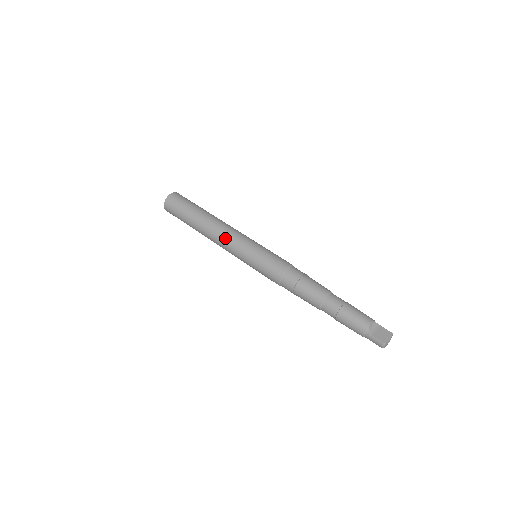
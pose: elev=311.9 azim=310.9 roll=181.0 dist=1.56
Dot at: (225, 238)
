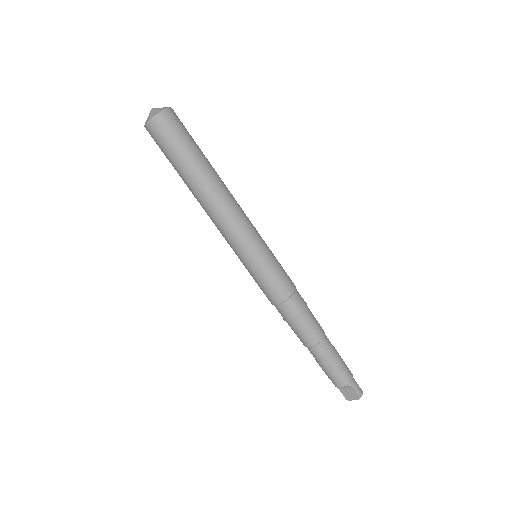
Dot at: occluded
